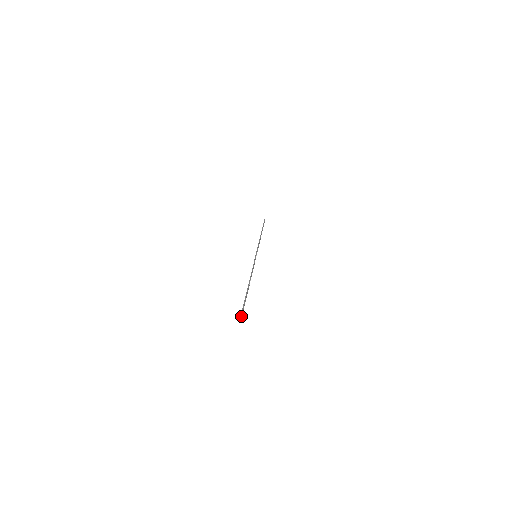
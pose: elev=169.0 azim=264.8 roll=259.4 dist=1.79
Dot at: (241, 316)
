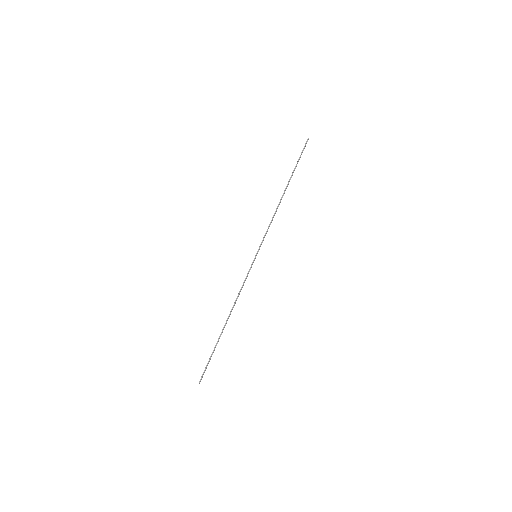
Dot at: (200, 380)
